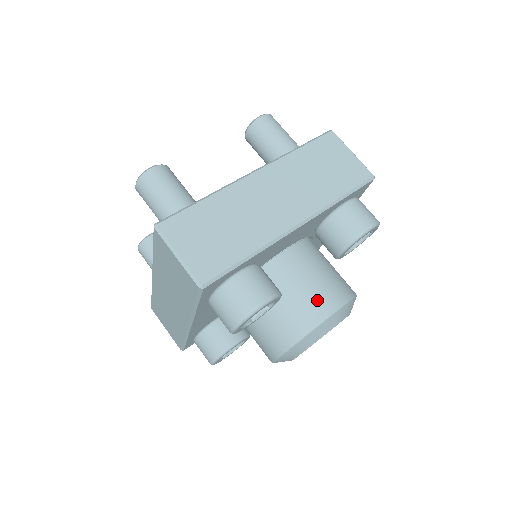
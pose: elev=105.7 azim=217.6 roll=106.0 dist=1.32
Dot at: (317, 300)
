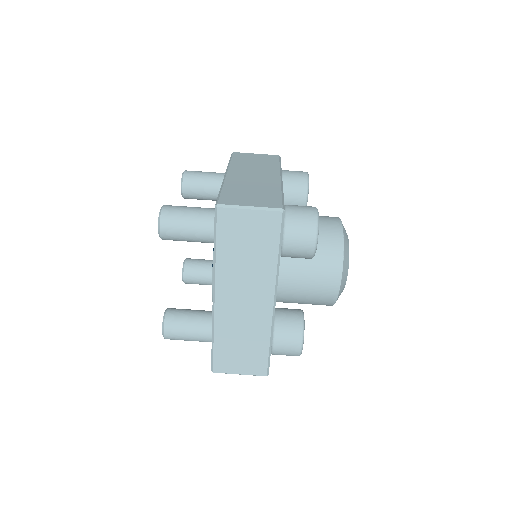
Dot at: (326, 222)
